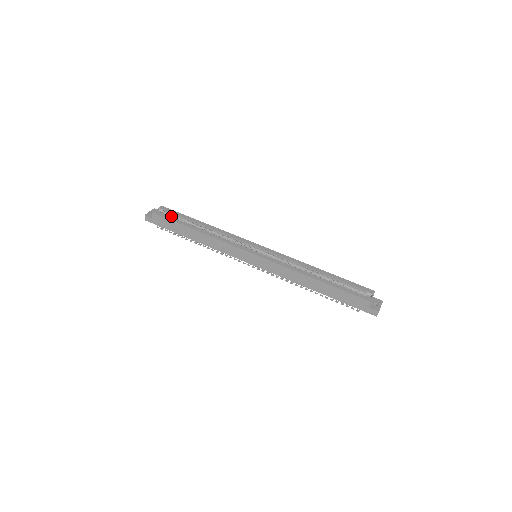
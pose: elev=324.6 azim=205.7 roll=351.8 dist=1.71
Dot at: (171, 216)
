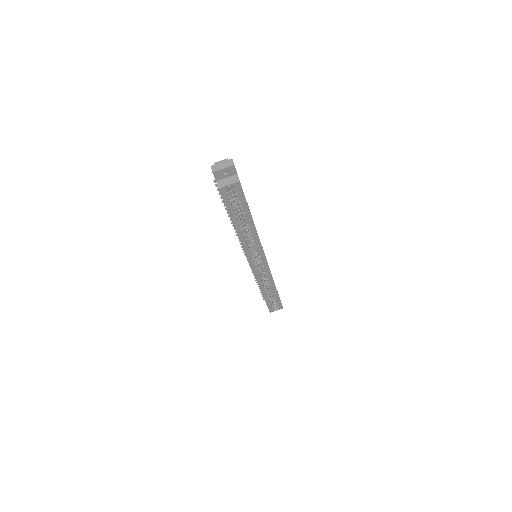
Dot at: (235, 196)
